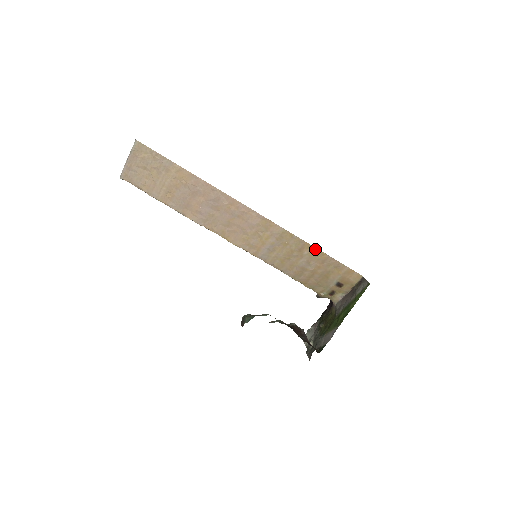
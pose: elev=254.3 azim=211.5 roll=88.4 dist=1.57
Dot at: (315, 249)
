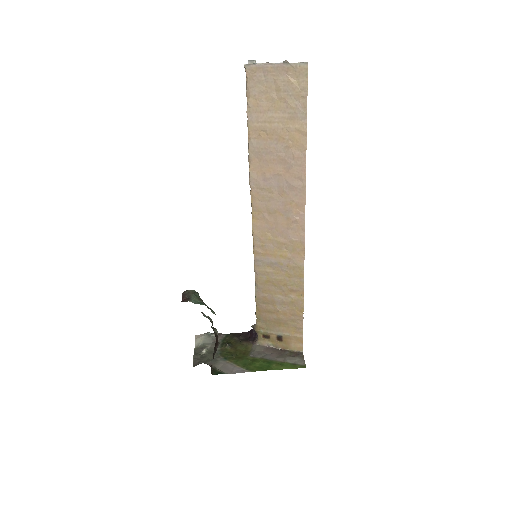
Dot at: (302, 302)
